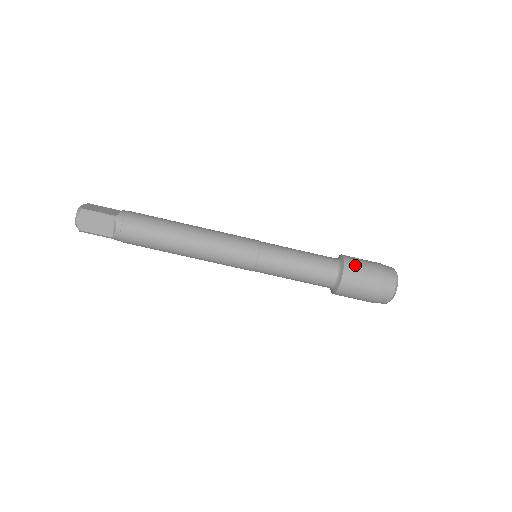
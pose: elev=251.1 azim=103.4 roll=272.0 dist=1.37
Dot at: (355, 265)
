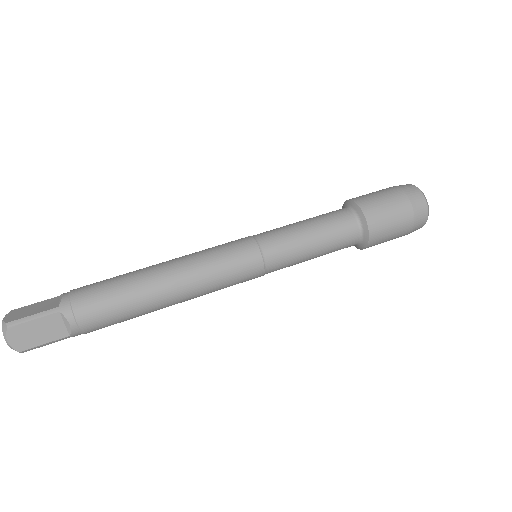
Dot at: occluded
